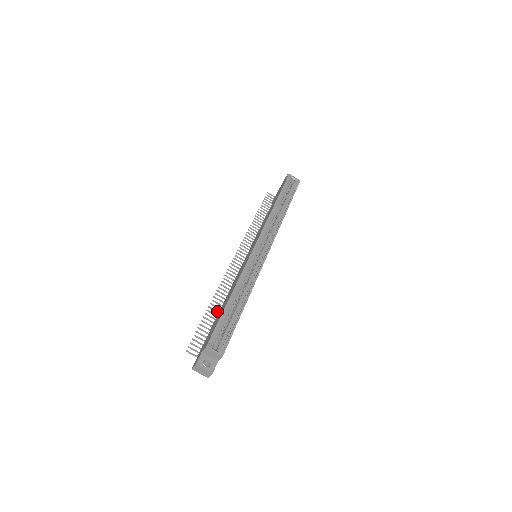
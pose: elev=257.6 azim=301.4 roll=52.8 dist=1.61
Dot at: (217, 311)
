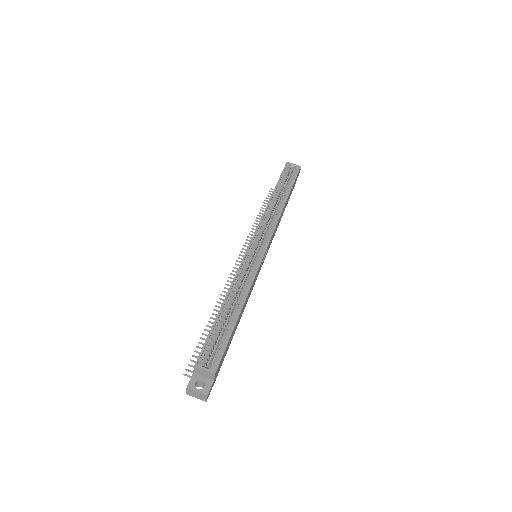
Dot at: occluded
